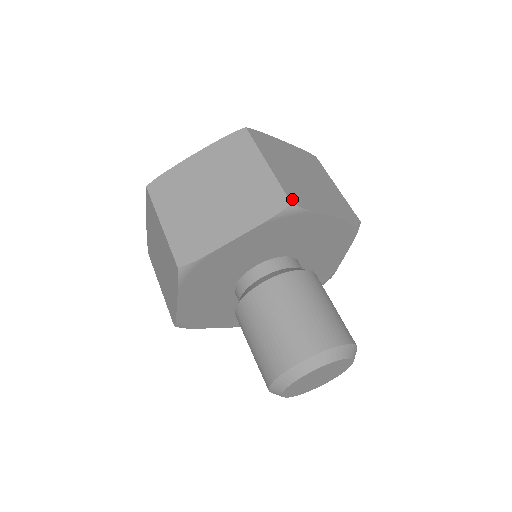
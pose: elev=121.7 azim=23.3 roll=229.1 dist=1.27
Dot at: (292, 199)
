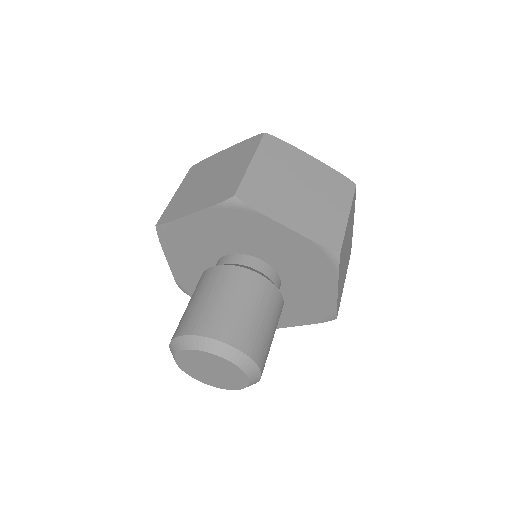
Dot at: (341, 252)
